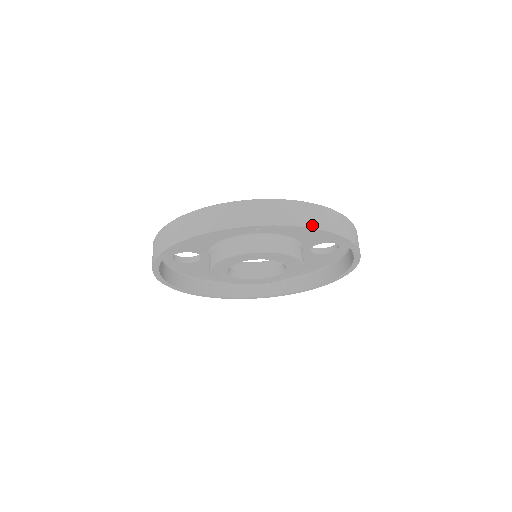
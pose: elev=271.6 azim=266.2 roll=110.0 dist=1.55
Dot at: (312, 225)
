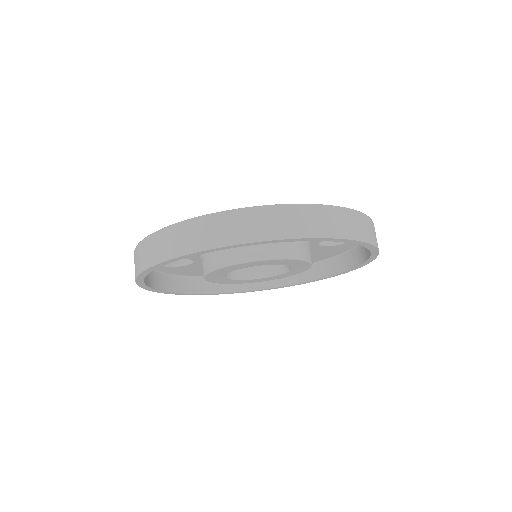
Dot at: (318, 234)
